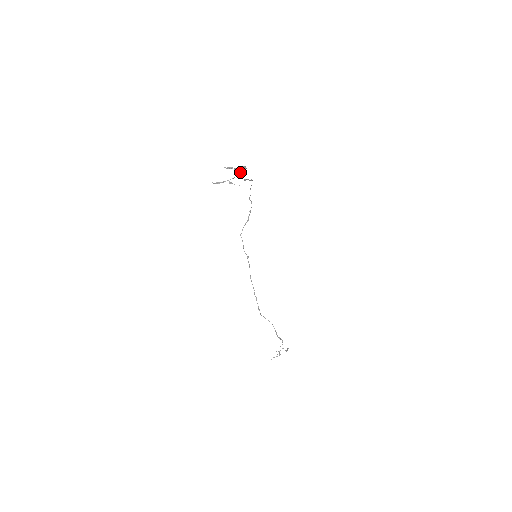
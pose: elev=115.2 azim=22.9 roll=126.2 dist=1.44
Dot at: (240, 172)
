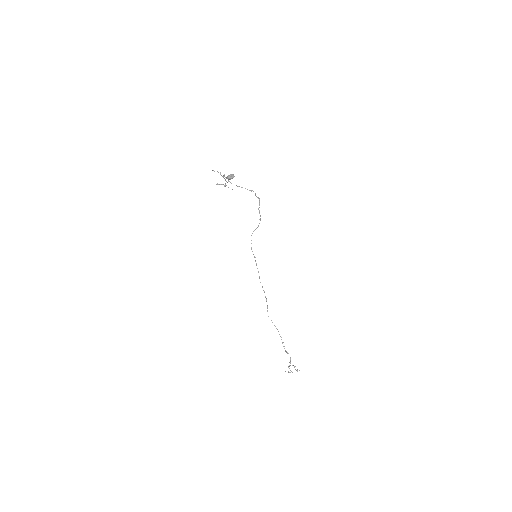
Dot at: (226, 177)
